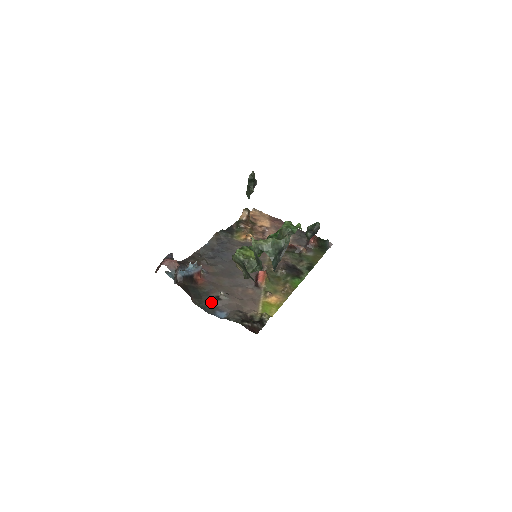
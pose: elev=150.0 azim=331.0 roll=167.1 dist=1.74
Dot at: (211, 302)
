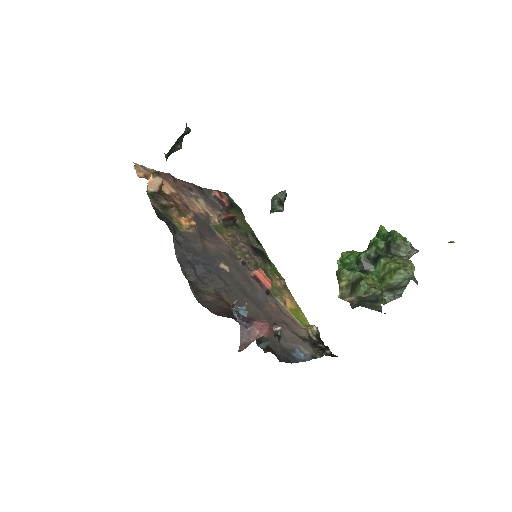
Dot at: (280, 346)
